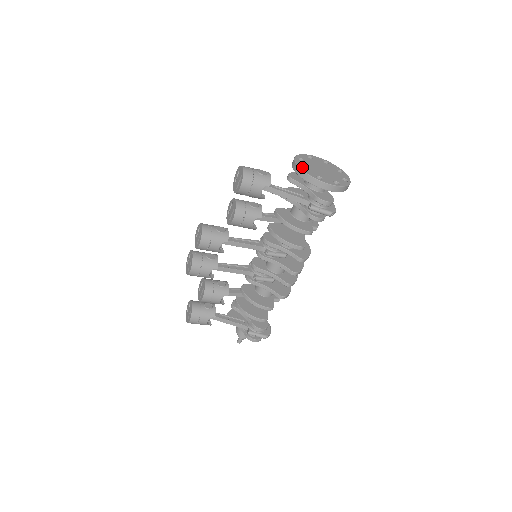
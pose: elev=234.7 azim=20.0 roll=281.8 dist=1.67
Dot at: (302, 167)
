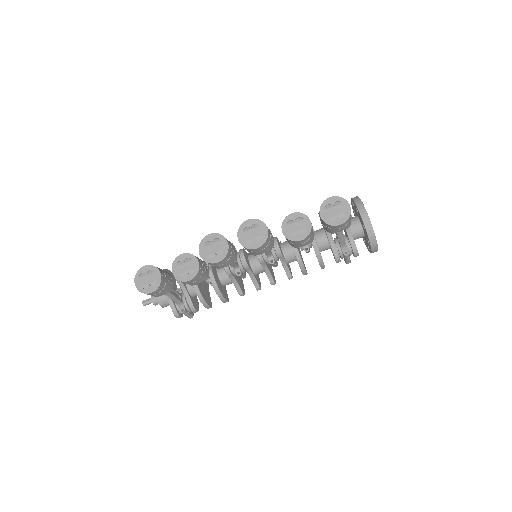
Dot at: occluded
